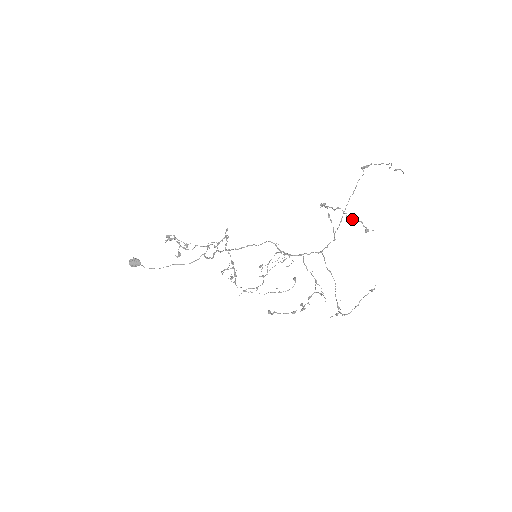
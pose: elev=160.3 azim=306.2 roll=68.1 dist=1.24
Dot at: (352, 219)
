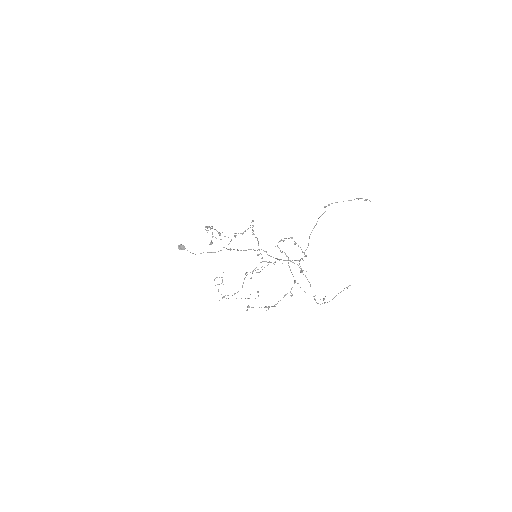
Dot at: occluded
